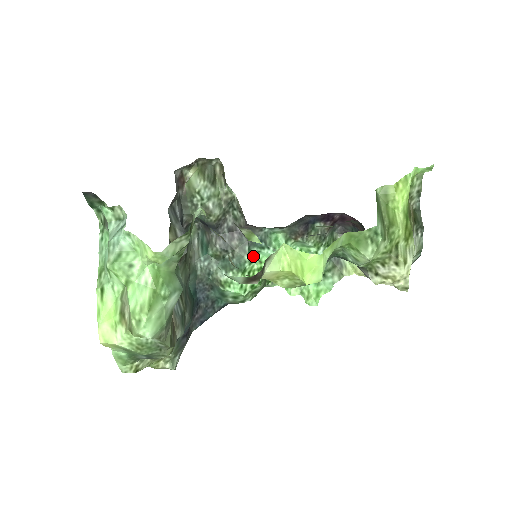
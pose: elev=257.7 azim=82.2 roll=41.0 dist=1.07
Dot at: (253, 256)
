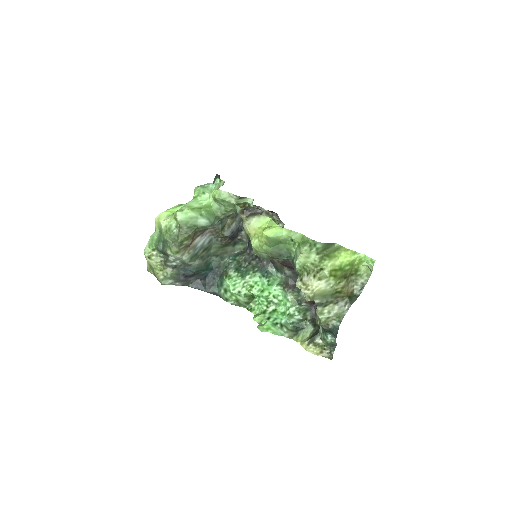
Dot at: occluded
